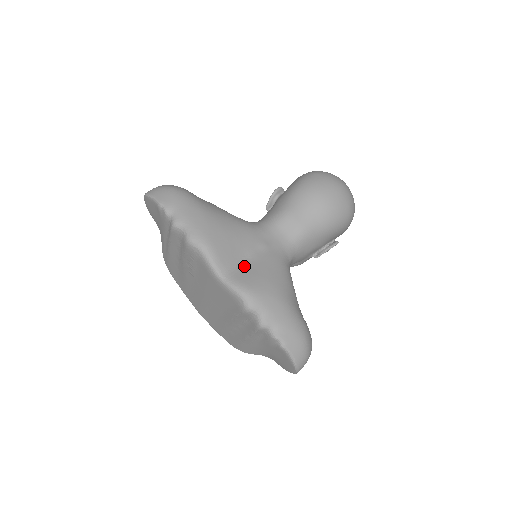
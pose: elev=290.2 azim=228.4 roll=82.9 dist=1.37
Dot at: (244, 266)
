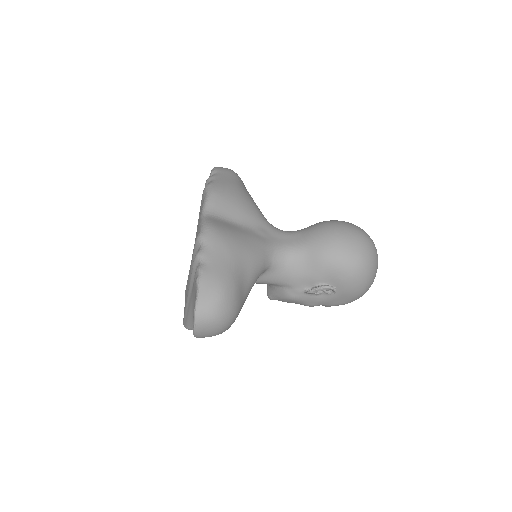
Dot at: (228, 223)
